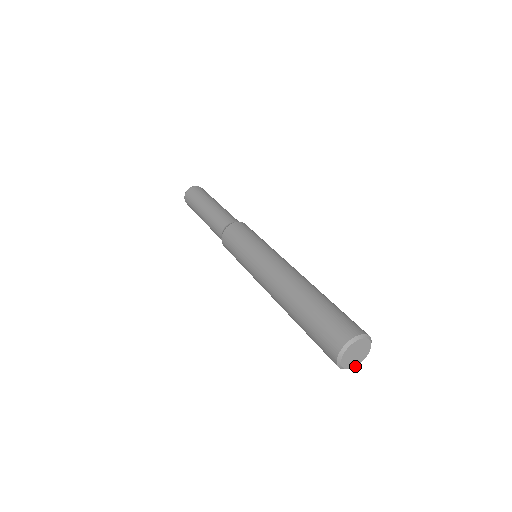
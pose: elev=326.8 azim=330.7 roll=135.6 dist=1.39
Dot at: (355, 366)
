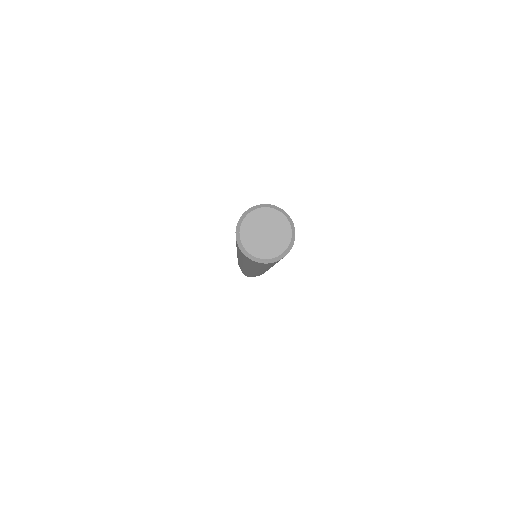
Dot at: (256, 257)
